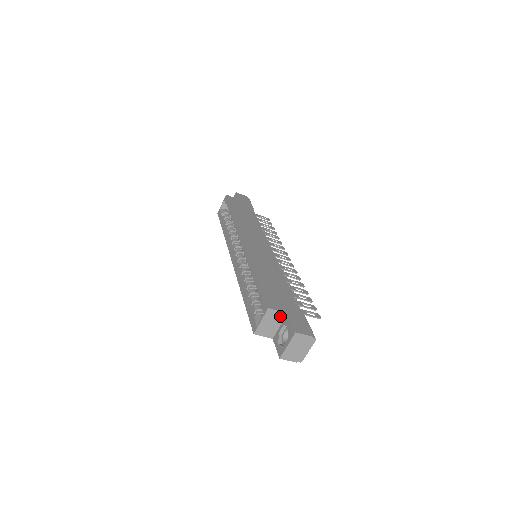
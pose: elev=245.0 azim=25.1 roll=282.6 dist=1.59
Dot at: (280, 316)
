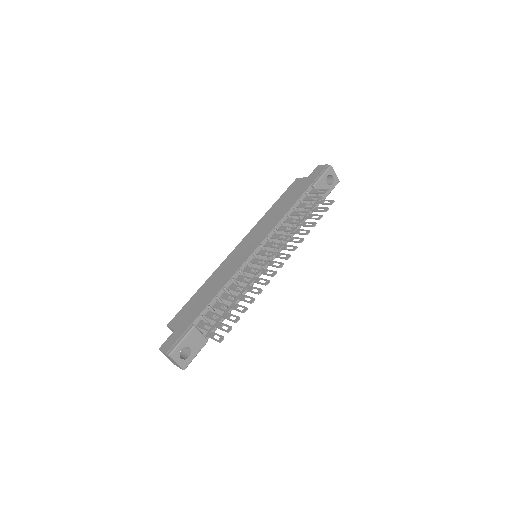
Dot at: occluded
